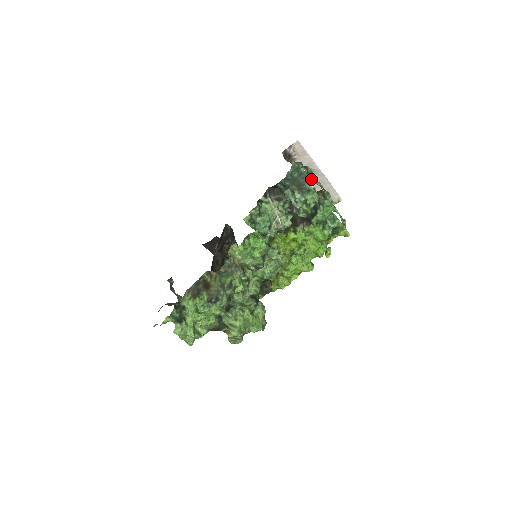
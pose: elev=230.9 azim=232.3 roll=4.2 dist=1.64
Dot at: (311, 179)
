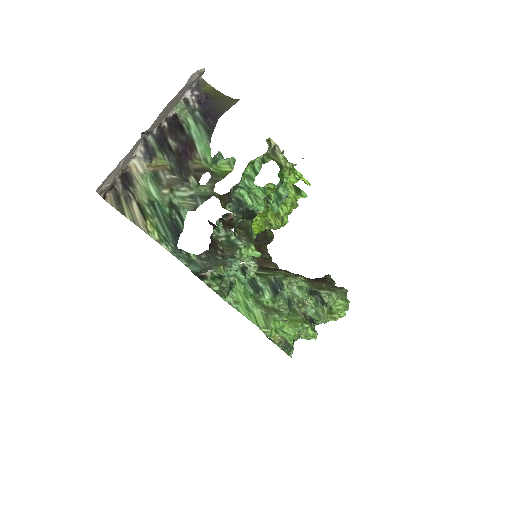
Dot at: (152, 130)
